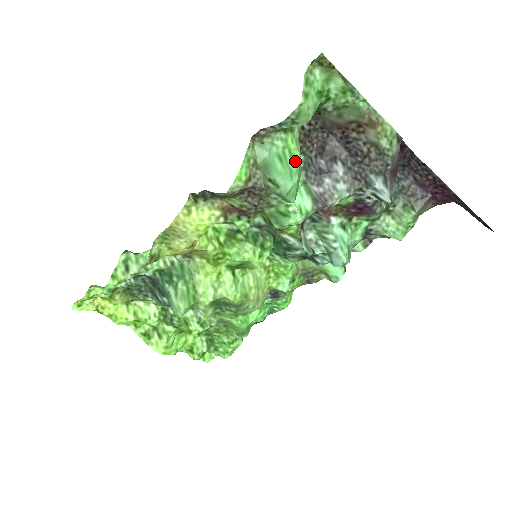
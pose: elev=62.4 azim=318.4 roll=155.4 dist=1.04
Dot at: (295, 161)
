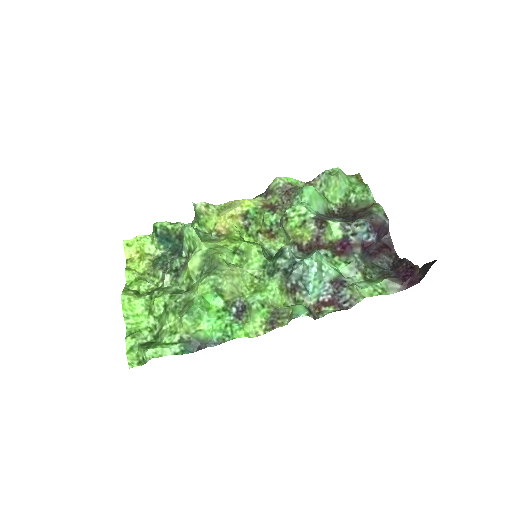
Dot at: occluded
